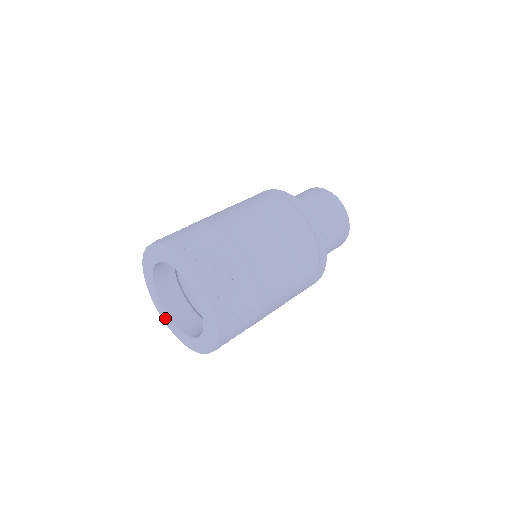
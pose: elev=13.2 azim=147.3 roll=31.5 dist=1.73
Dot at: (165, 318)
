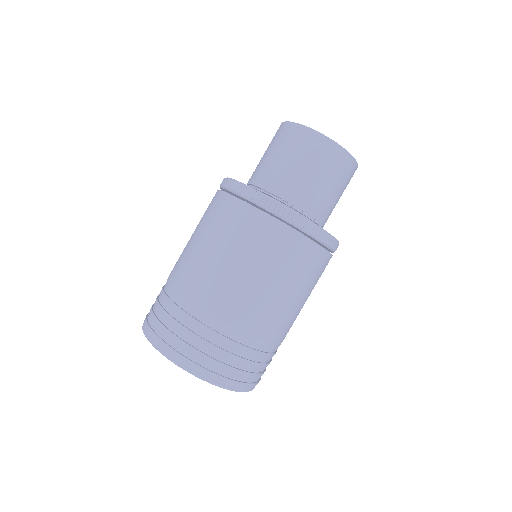
Dot at: occluded
